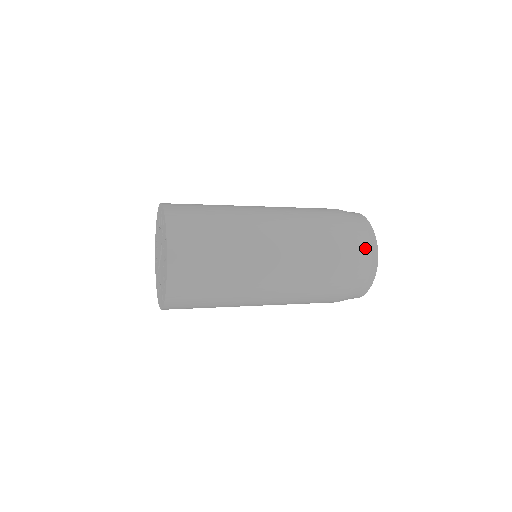
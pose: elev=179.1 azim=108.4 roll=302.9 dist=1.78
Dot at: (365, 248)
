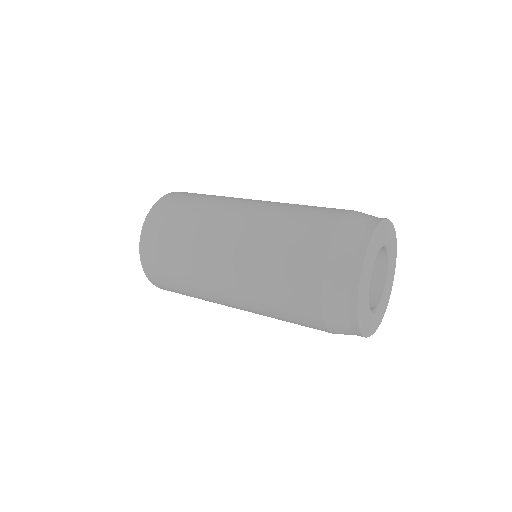
Dot at: (351, 234)
